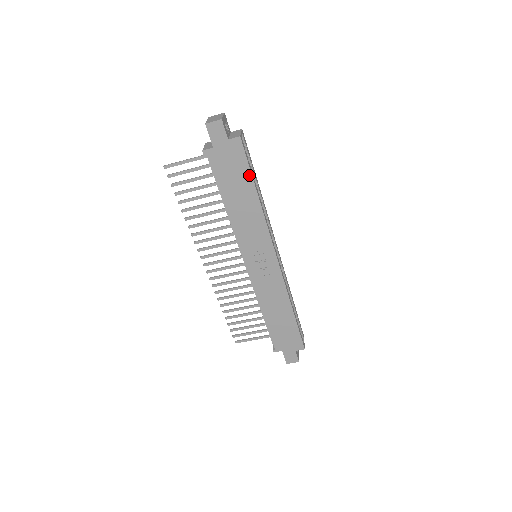
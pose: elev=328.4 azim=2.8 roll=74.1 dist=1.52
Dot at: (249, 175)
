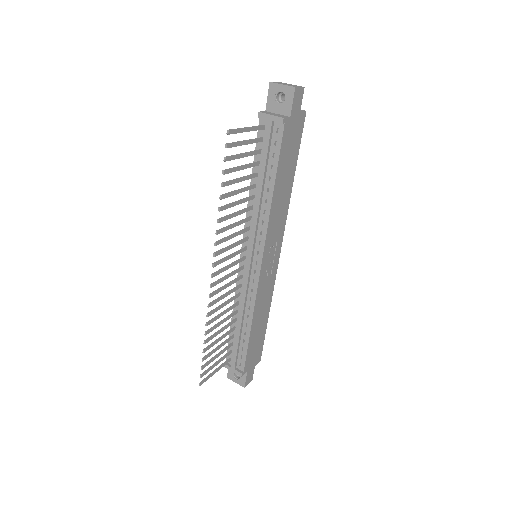
Dot at: (297, 156)
